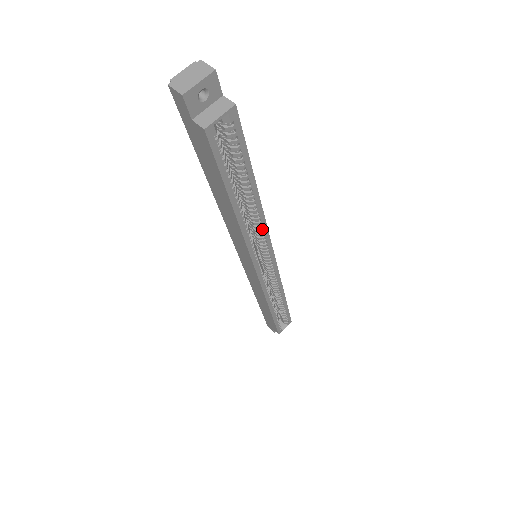
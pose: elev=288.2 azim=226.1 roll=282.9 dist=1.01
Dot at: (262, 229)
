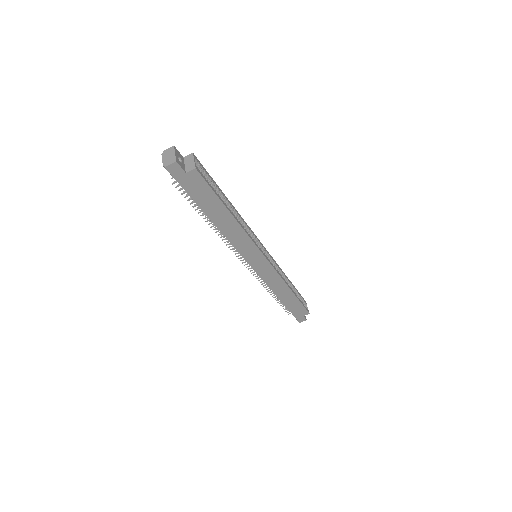
Dot at: (246, 226)
